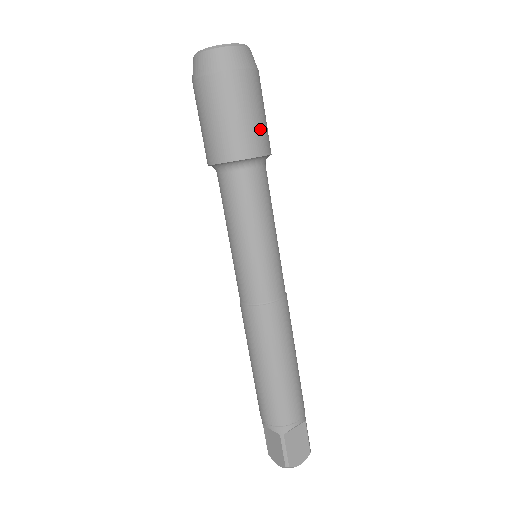
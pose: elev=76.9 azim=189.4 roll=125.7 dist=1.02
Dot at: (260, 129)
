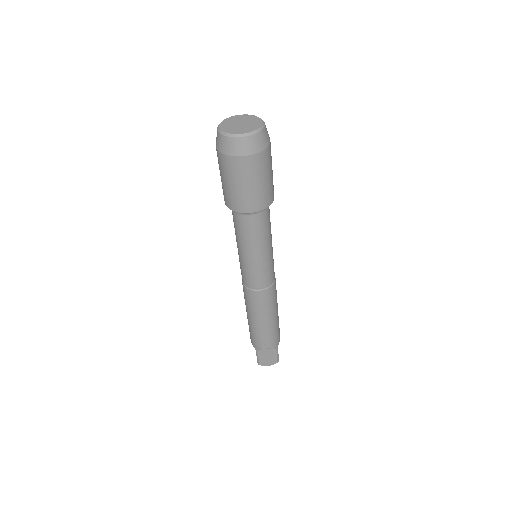
Dot at: (256, 195)
